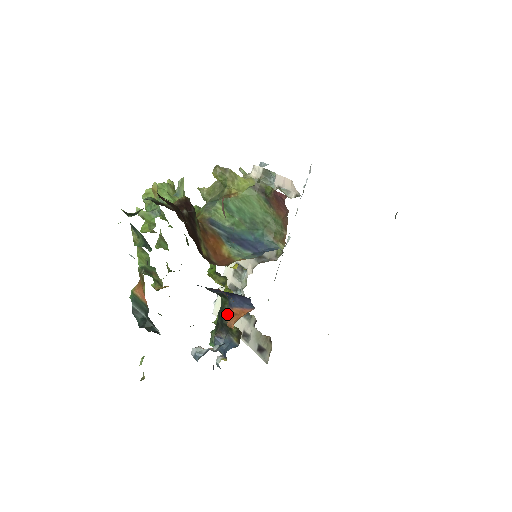
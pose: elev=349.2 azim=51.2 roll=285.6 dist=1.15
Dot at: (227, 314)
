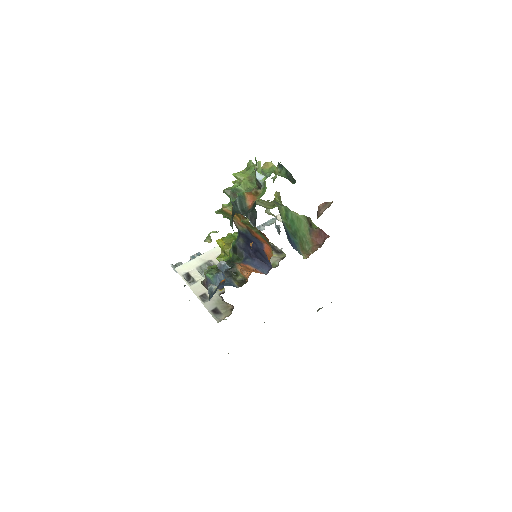
Dot at: (241, 265)
